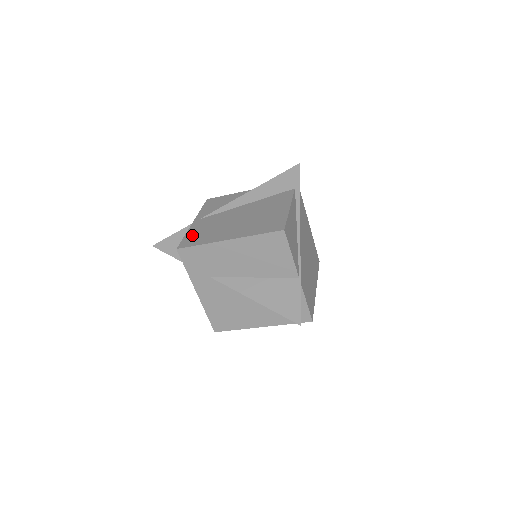
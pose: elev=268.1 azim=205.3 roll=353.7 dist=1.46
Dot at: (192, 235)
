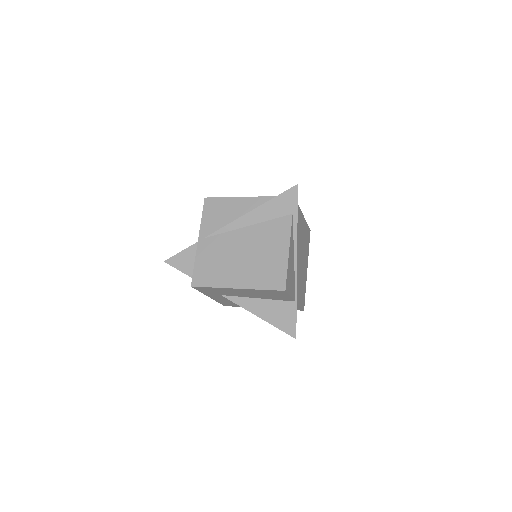
Dot at: (201, 267)
